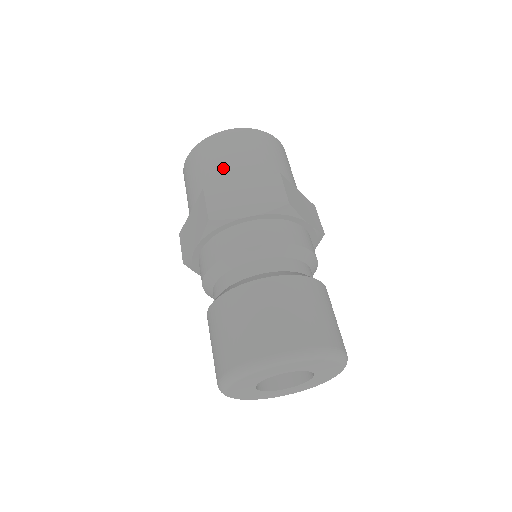
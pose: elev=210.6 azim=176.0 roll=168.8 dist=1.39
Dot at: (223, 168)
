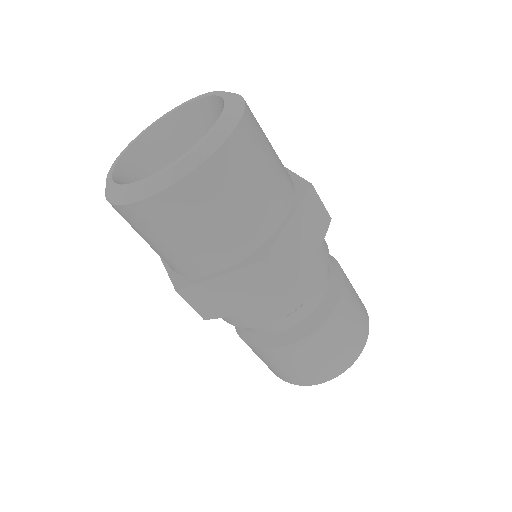
Dot at: (256, 209)
